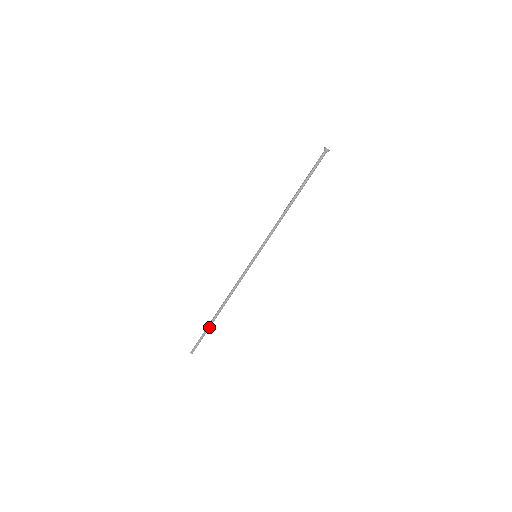
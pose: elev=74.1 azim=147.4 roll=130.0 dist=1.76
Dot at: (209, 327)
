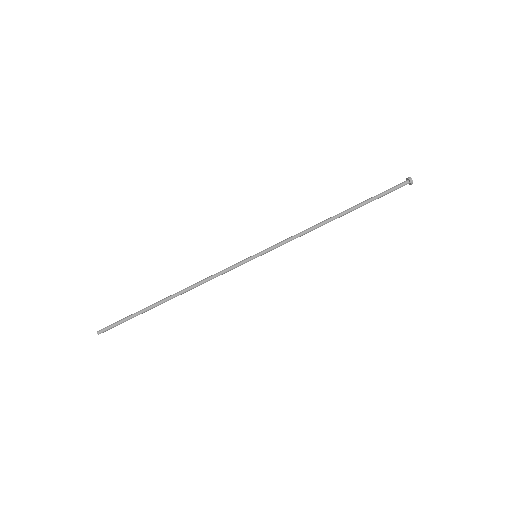
Dot at: (143, 311)
